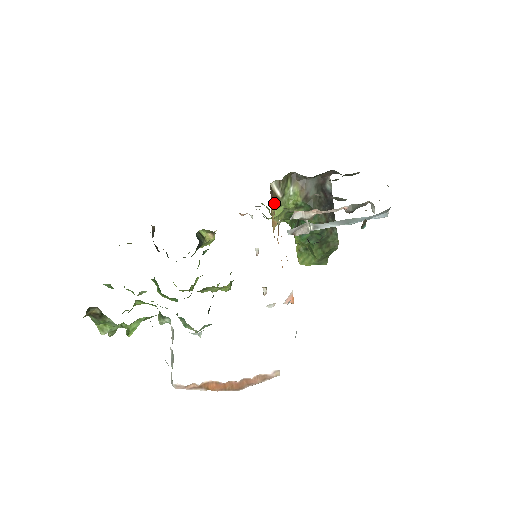
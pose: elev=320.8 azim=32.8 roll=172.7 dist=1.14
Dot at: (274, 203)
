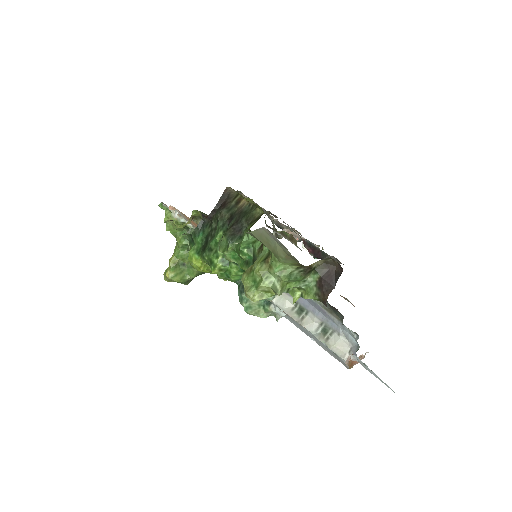
Dot at: occluded
